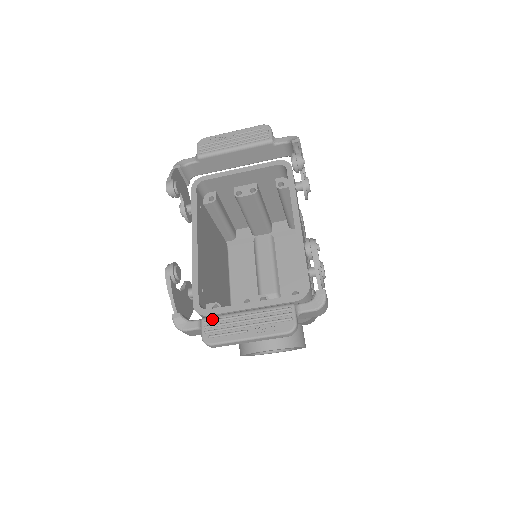
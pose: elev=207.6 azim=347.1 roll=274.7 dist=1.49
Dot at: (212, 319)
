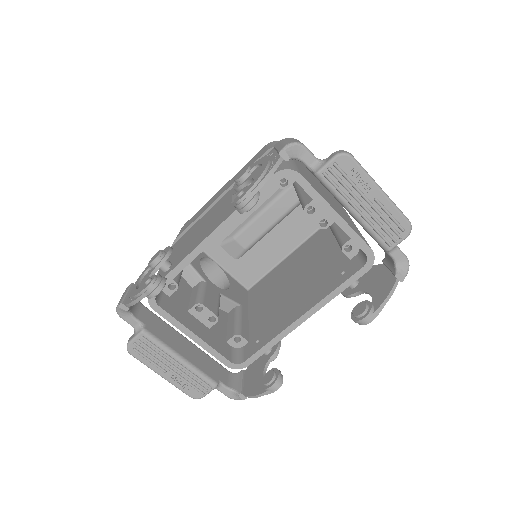
Dot at: (150, 340)
